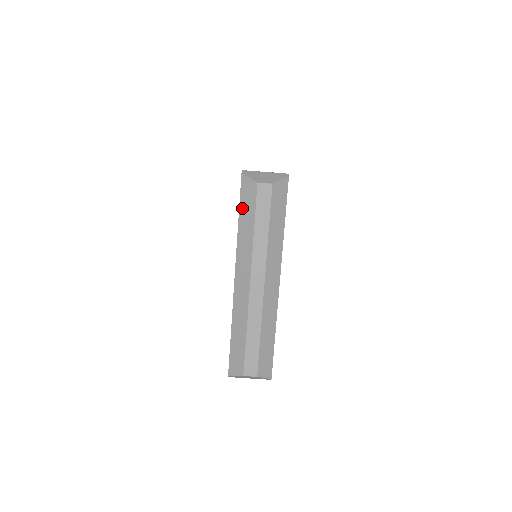
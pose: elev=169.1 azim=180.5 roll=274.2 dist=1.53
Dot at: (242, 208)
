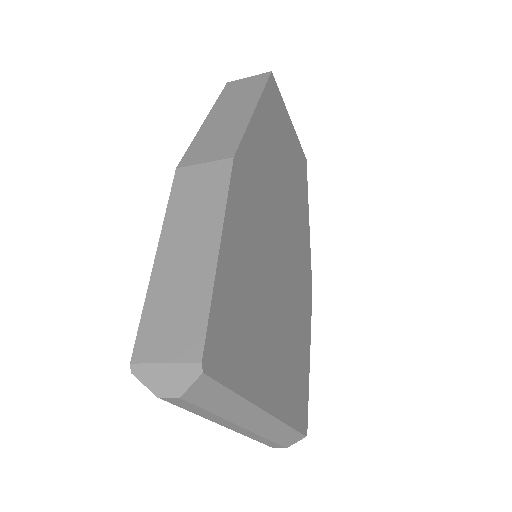
Dot at: occluded
